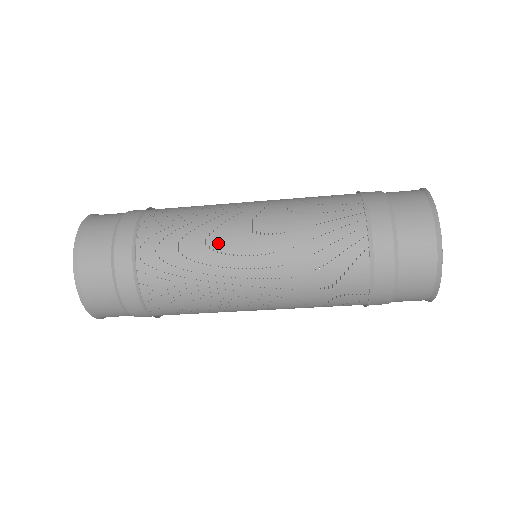
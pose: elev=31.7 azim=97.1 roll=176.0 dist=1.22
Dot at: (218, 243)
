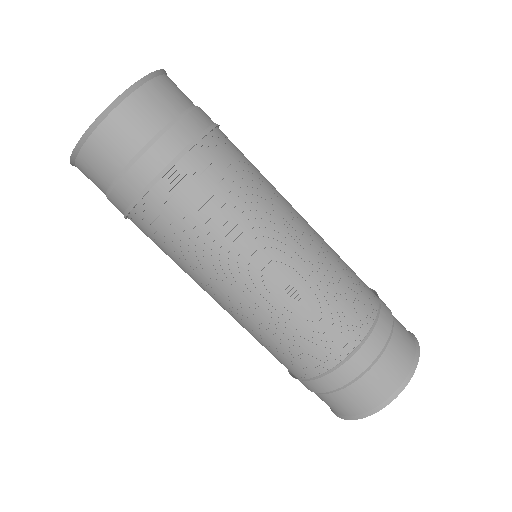
Dot at: occluded
